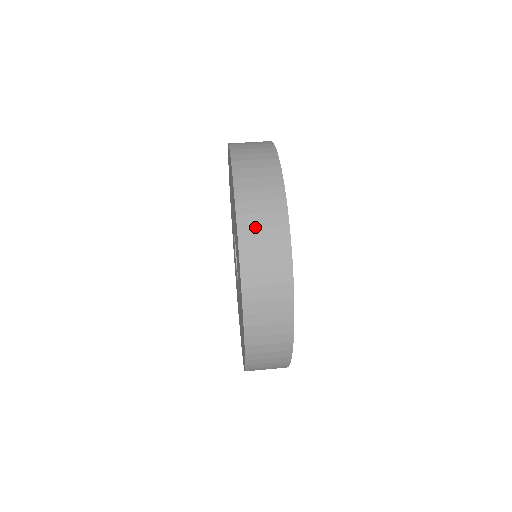
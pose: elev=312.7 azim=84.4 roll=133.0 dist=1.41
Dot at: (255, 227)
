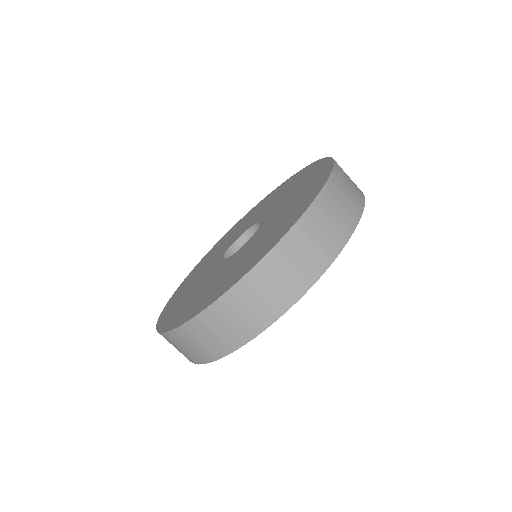
Dot at: (180, 343)
